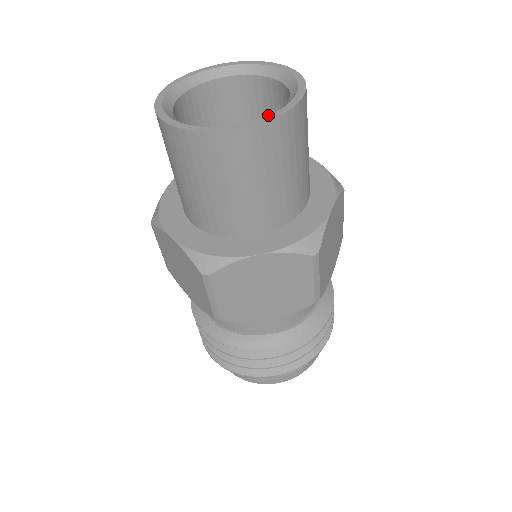
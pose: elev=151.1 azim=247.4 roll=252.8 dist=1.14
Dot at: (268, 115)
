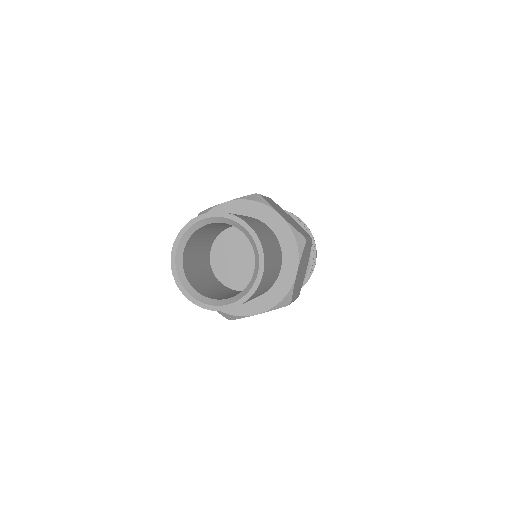
Dot at: (244, 295)
